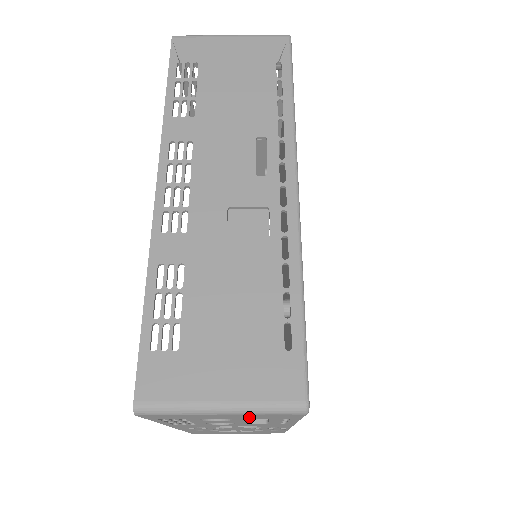
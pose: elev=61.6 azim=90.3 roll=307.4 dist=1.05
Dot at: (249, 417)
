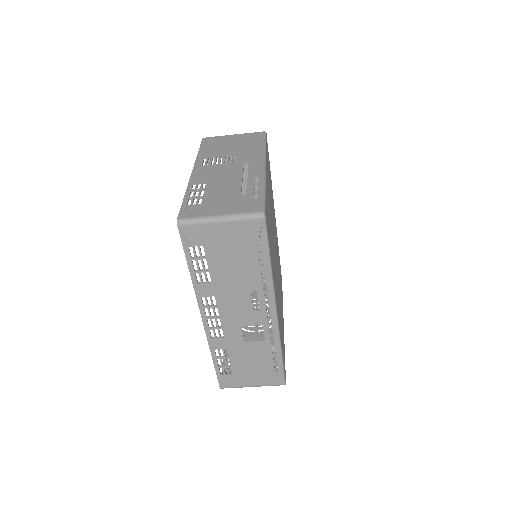
Dot at: occluded
